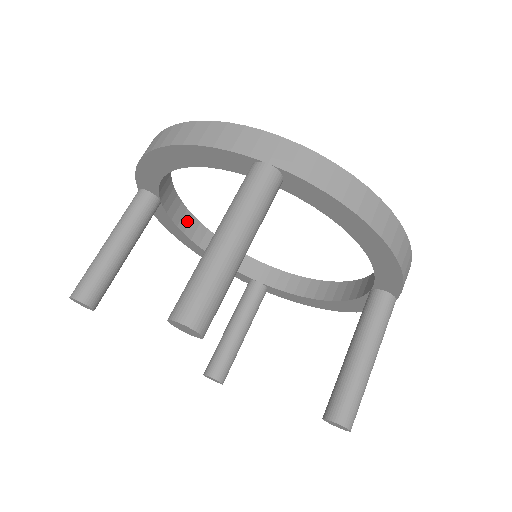
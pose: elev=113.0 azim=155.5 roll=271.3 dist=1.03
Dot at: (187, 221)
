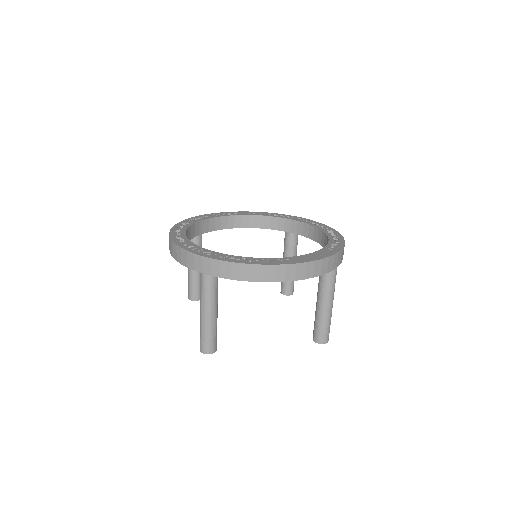
Dot at: occluded
